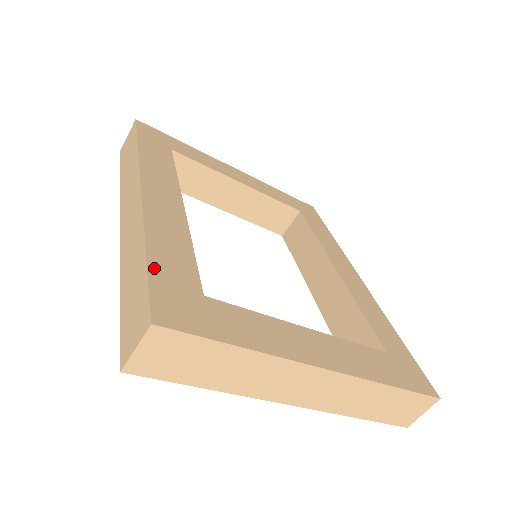
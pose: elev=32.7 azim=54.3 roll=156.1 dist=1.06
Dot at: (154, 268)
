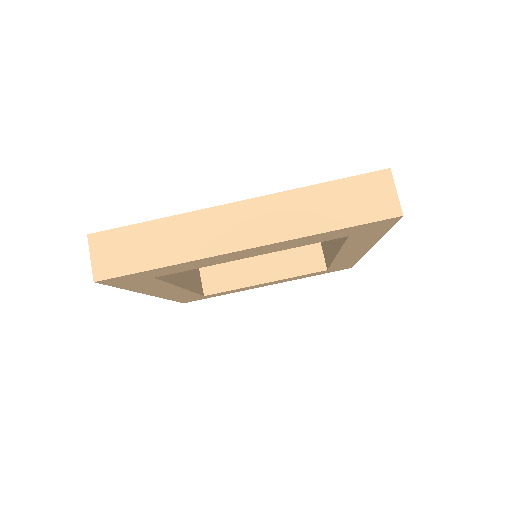
Dot at: occluded
